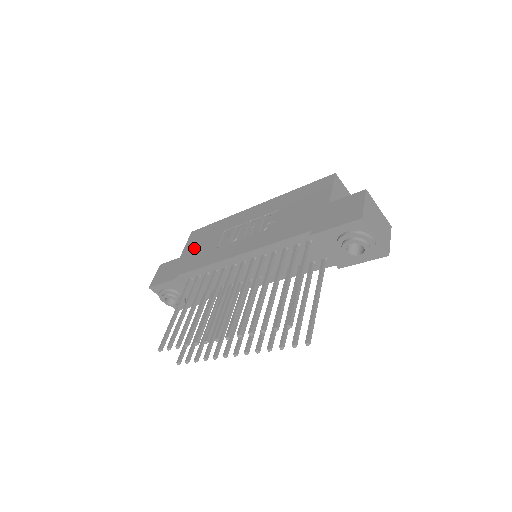
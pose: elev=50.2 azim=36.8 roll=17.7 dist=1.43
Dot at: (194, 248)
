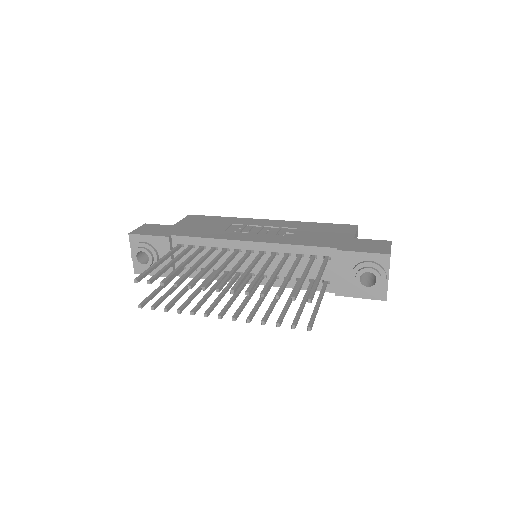
Dot at: (193, 224)
